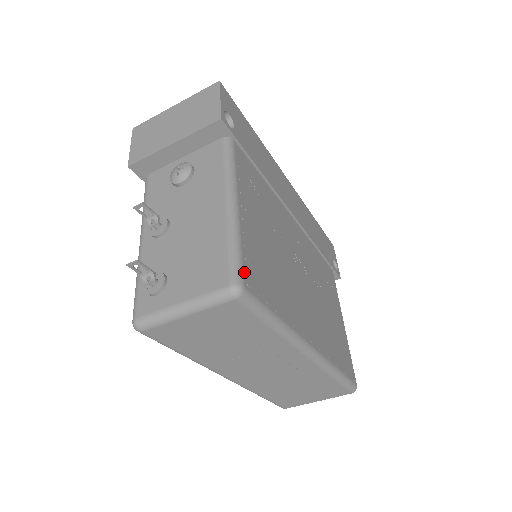
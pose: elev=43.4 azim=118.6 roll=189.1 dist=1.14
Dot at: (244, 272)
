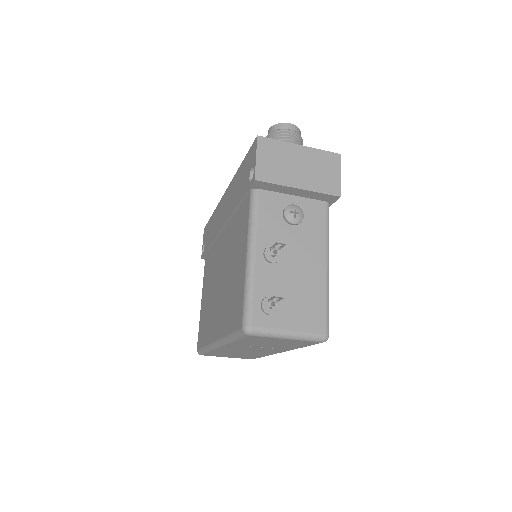
Dot at: (328, 324)
